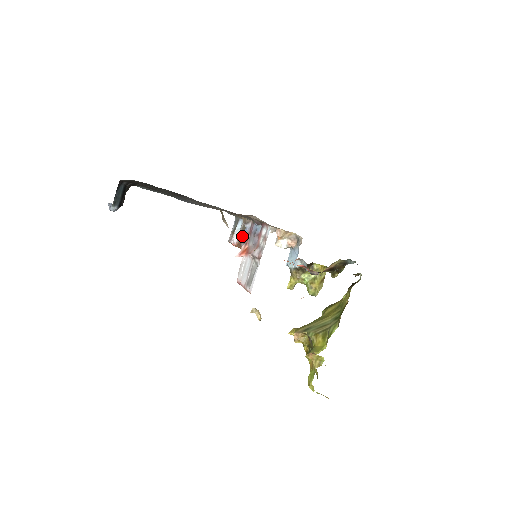
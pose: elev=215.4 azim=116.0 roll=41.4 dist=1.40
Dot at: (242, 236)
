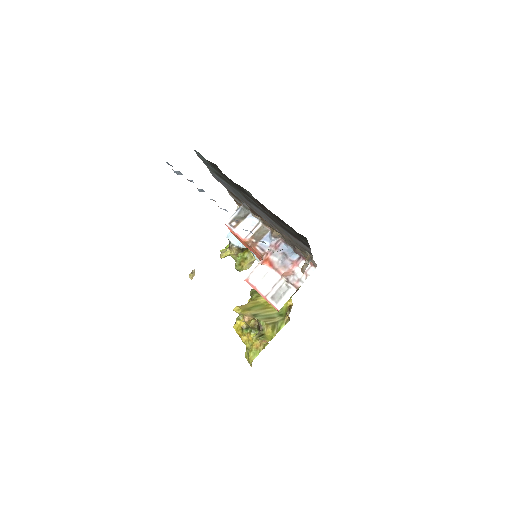
Dot at: (259, 240)
